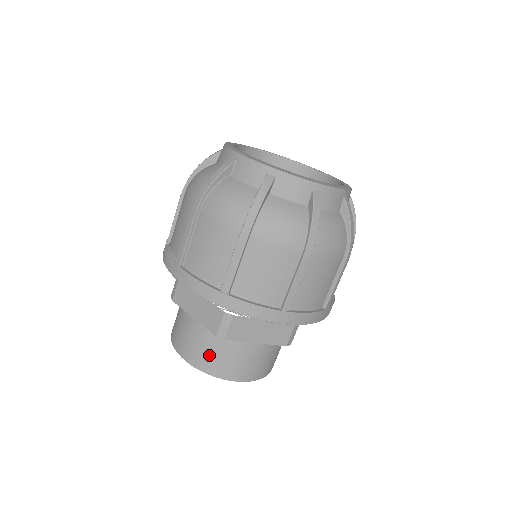
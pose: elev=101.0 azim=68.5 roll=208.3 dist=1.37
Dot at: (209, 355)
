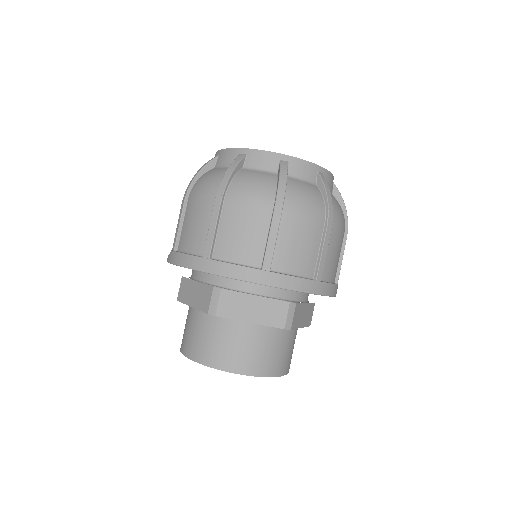
Dot at: (207, 344)
